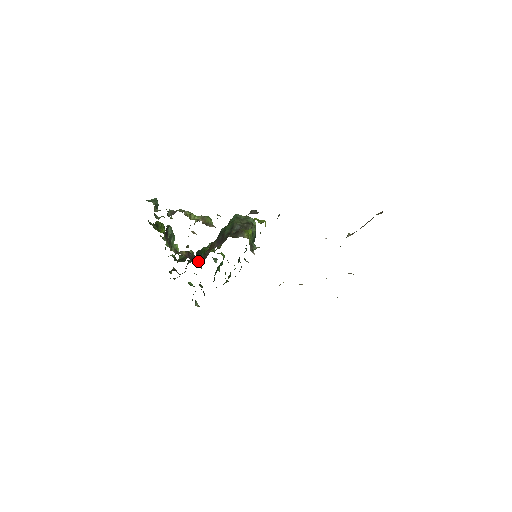
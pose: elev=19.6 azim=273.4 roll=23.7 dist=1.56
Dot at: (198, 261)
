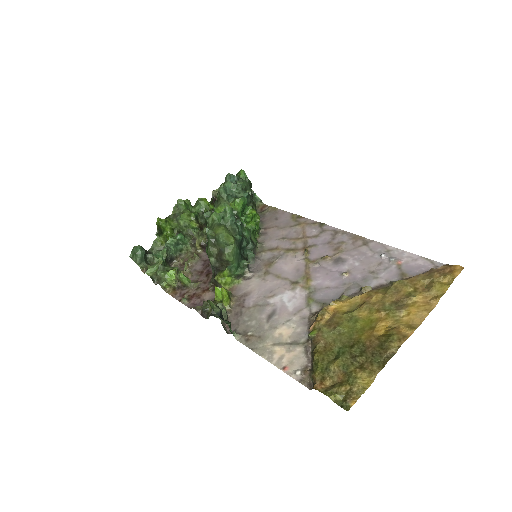
Dot at: (227, 180)
